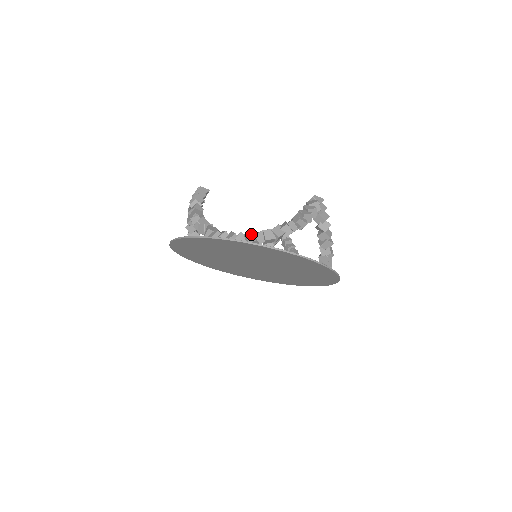
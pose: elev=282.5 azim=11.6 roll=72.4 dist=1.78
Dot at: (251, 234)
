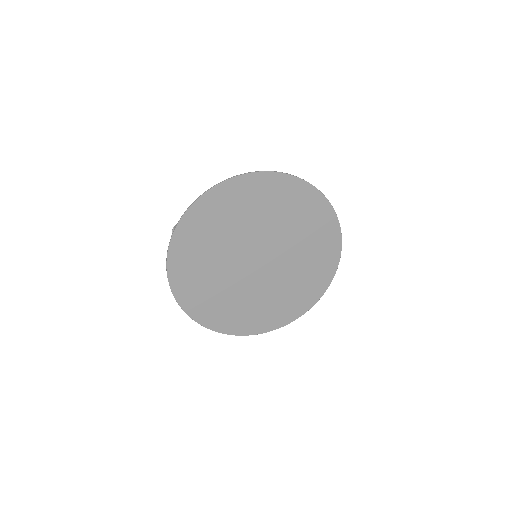
Dot at: occluded
